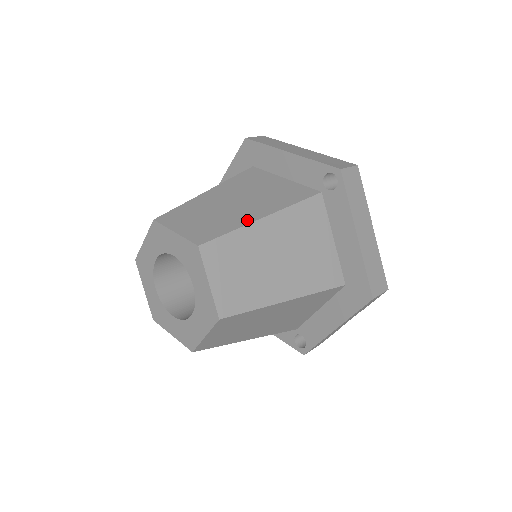
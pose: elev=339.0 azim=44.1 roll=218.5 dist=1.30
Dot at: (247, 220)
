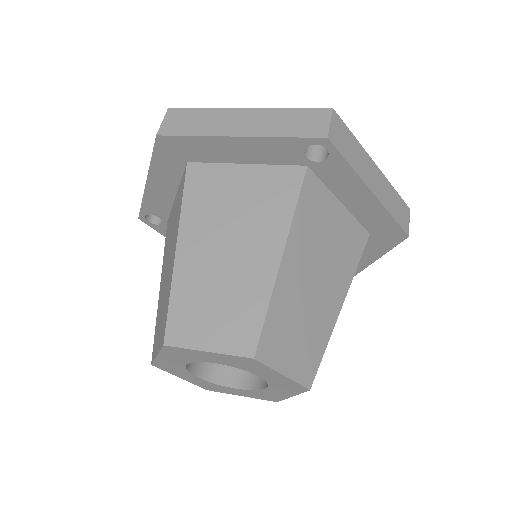
Dot at: (268, 276)
